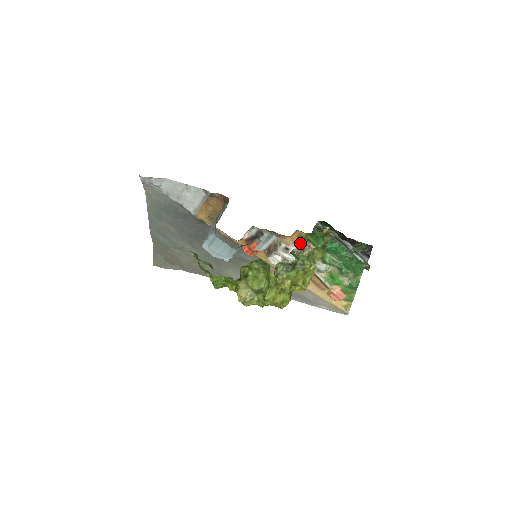
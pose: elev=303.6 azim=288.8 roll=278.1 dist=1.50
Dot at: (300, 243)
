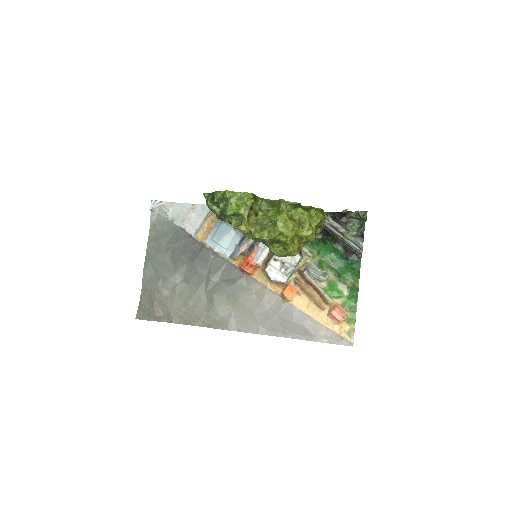
Dot at: occluded
